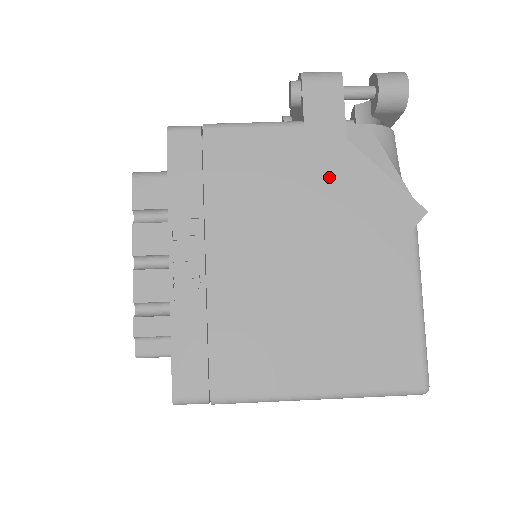
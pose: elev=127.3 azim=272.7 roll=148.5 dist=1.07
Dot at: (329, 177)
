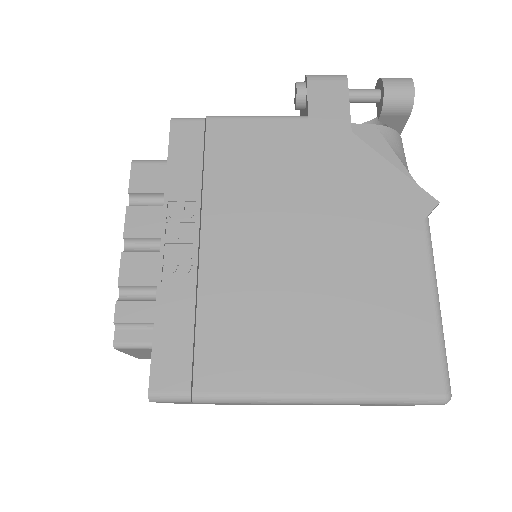
Dot at: (333, 166)
